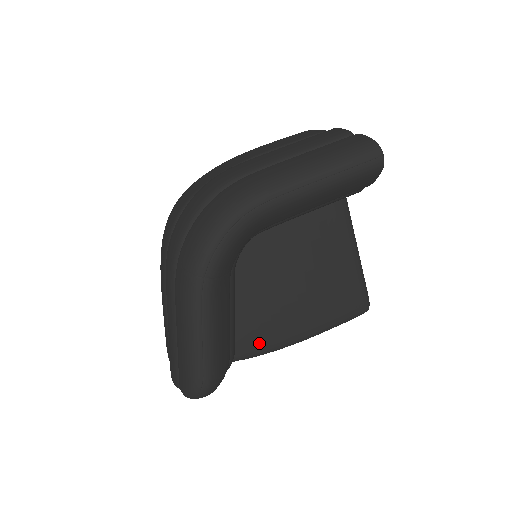
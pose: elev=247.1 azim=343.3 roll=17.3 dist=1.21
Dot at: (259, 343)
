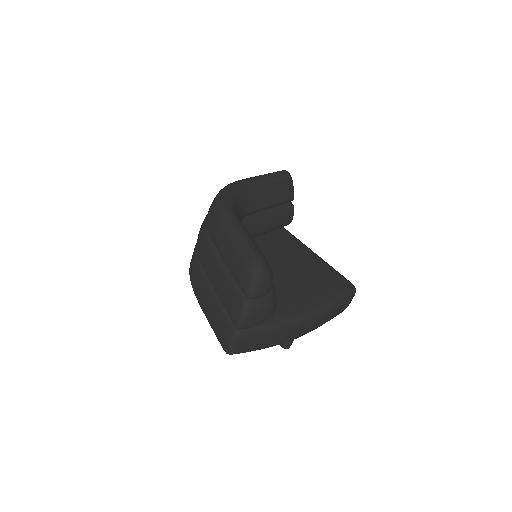
Dot at: (292, 306)
